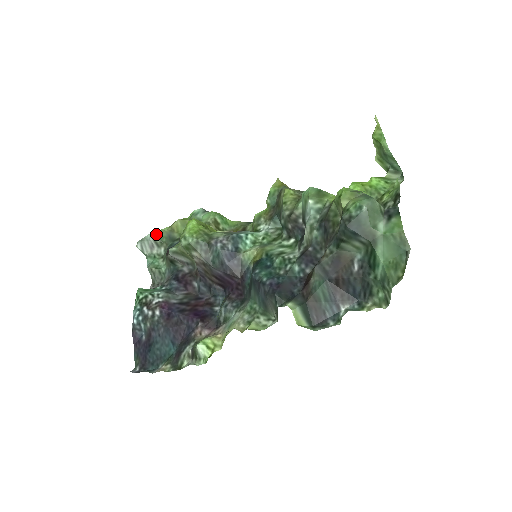
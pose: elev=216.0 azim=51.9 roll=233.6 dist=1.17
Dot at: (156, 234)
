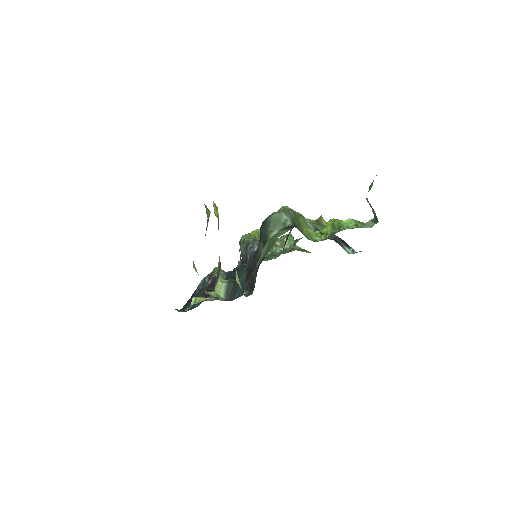
Dot at: occluded
